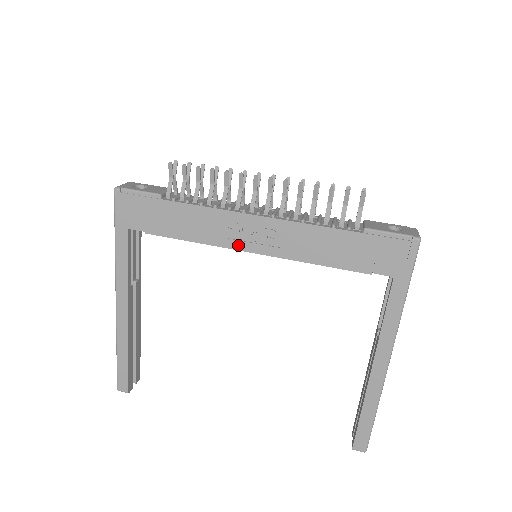
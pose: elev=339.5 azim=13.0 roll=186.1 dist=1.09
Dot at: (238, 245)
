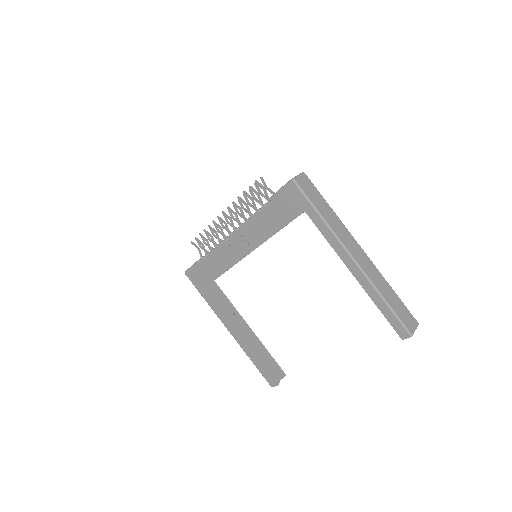
Dot at: (239, 257)
